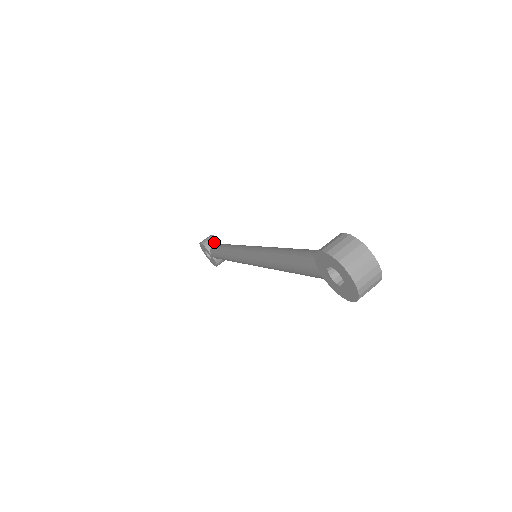
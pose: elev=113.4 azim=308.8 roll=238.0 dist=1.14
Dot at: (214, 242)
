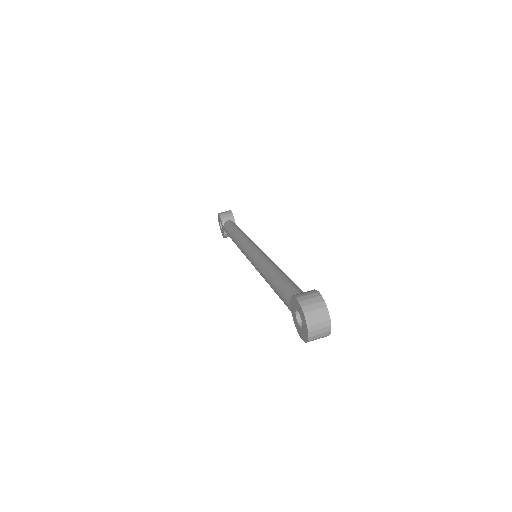
Dot at: (230, 218)
